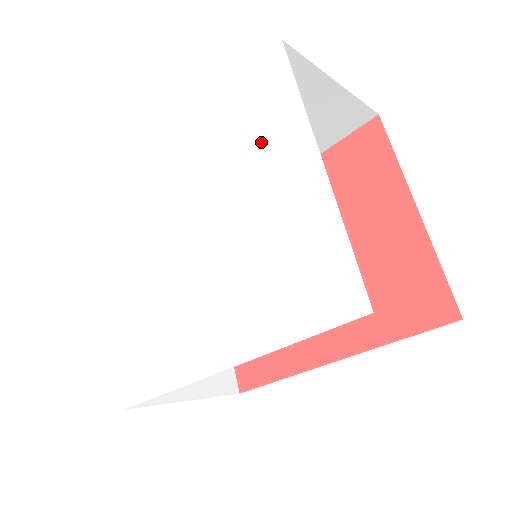
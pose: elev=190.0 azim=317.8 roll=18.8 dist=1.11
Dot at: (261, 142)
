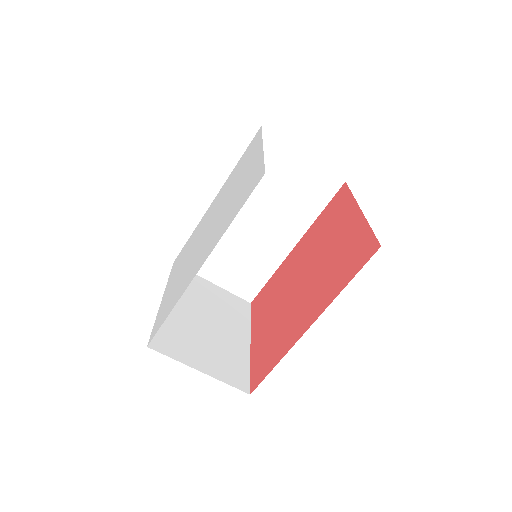
Dot at: (245, 163)
